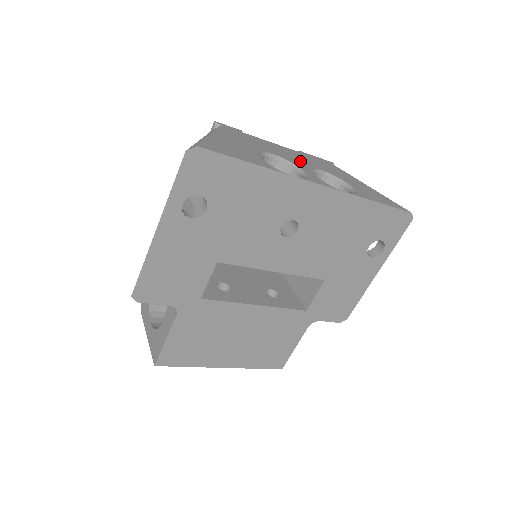
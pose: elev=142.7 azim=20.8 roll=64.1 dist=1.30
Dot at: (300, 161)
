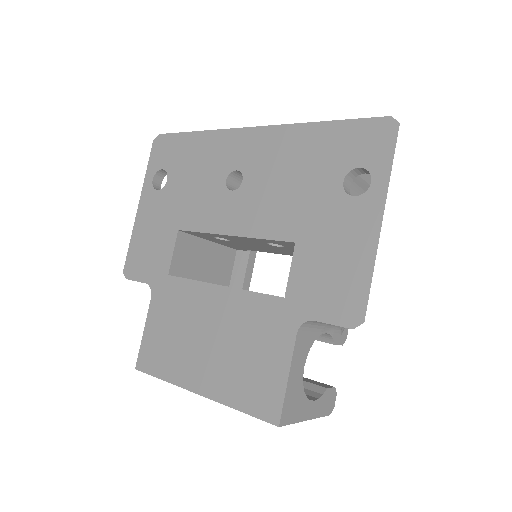
Dot at: occluded
